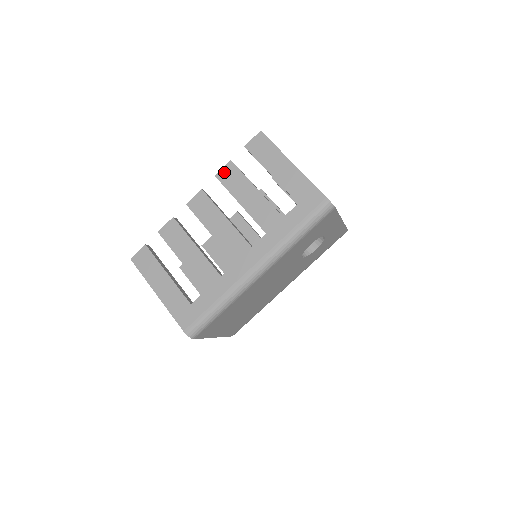
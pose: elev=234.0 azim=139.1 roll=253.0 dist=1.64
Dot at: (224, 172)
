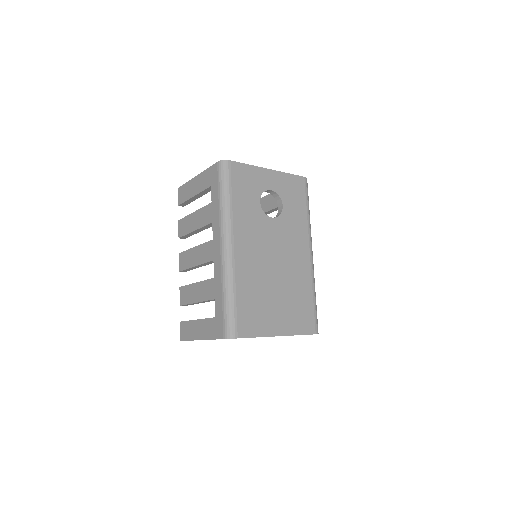
Dot at: (180, 230)
